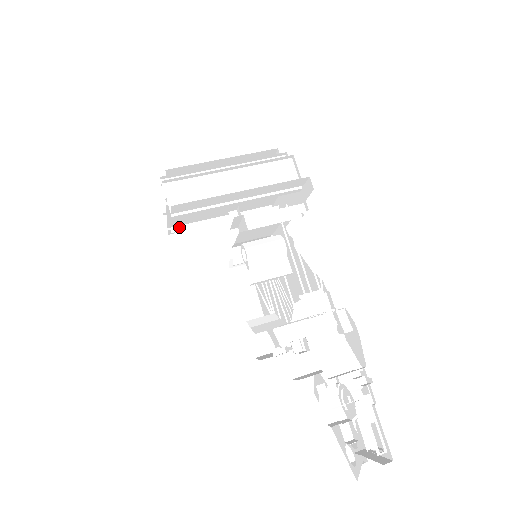
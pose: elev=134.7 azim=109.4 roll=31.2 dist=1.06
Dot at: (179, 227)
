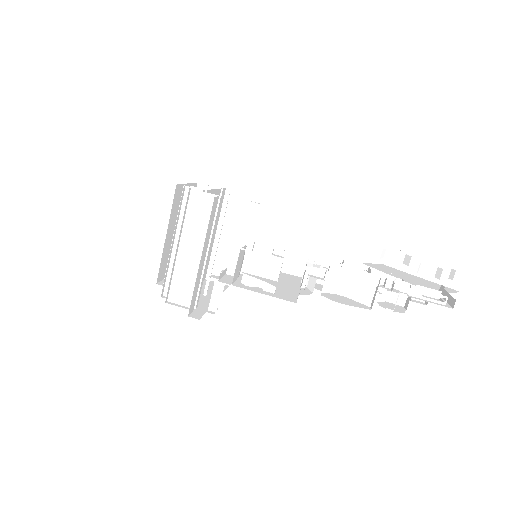
Dot at: occluded
